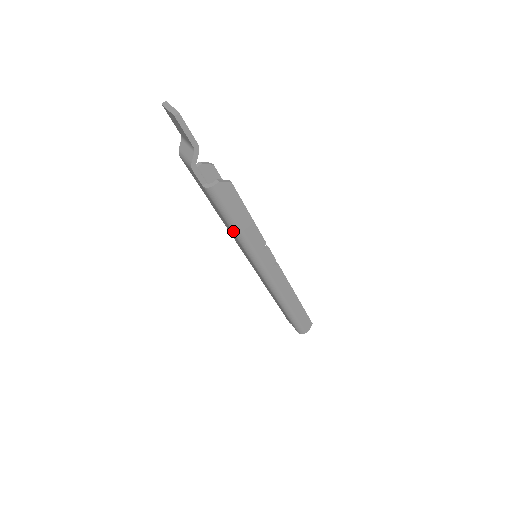
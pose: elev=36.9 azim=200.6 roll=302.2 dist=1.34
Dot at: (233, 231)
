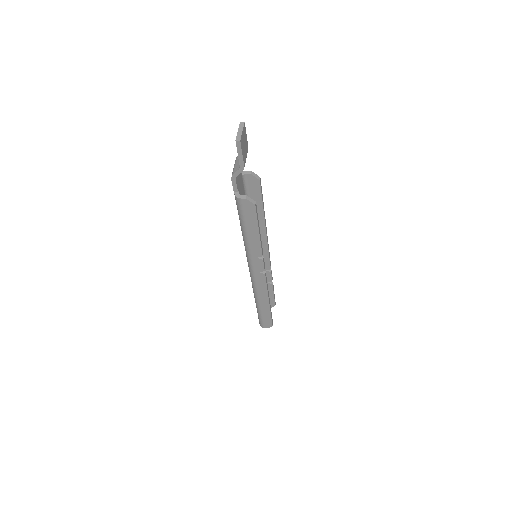
Dot at: (242, 232)
